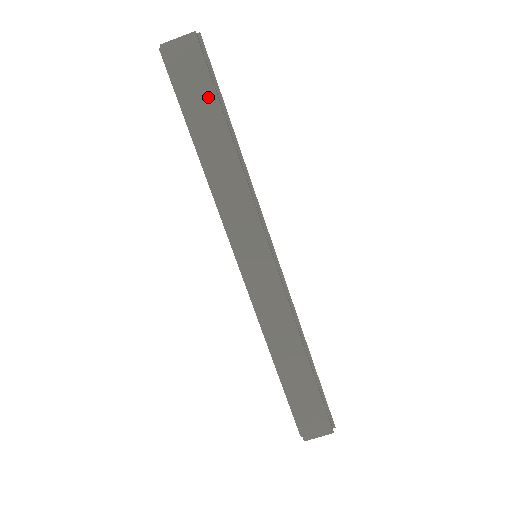
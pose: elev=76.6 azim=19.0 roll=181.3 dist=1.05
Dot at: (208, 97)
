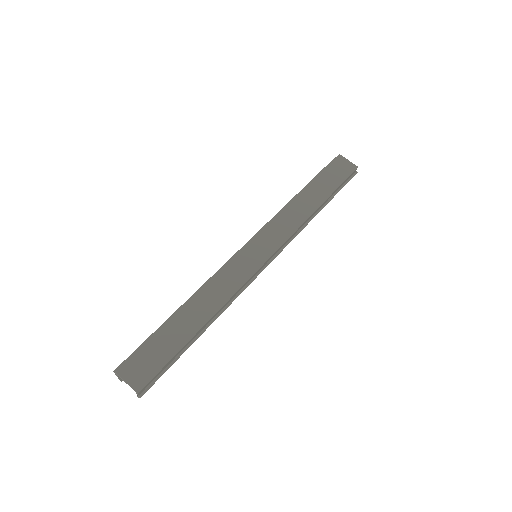
Dot at: (333, 185)
